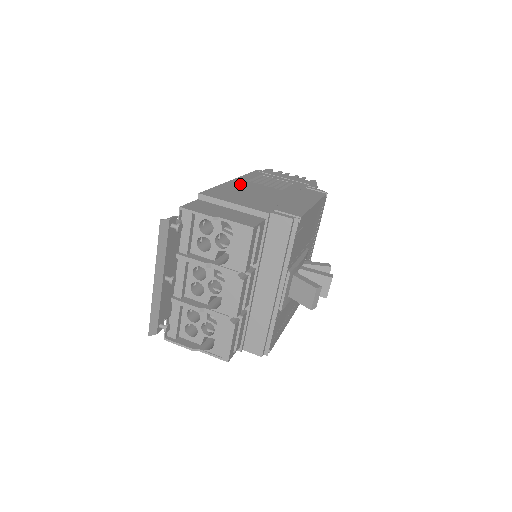
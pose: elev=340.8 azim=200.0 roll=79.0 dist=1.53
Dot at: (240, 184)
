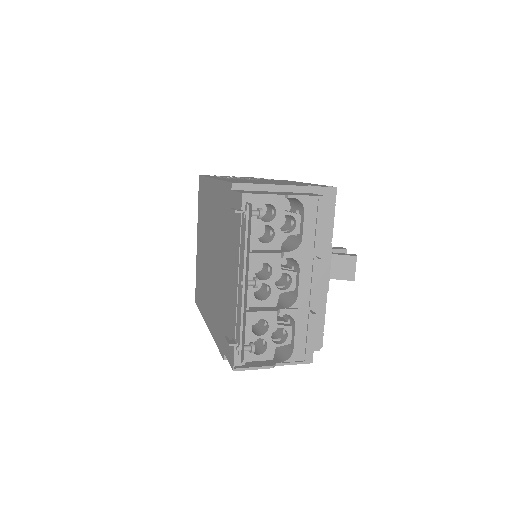
Dot at: (229, 179)
